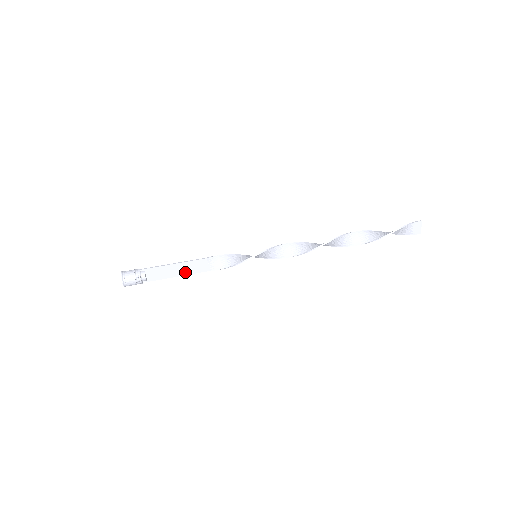
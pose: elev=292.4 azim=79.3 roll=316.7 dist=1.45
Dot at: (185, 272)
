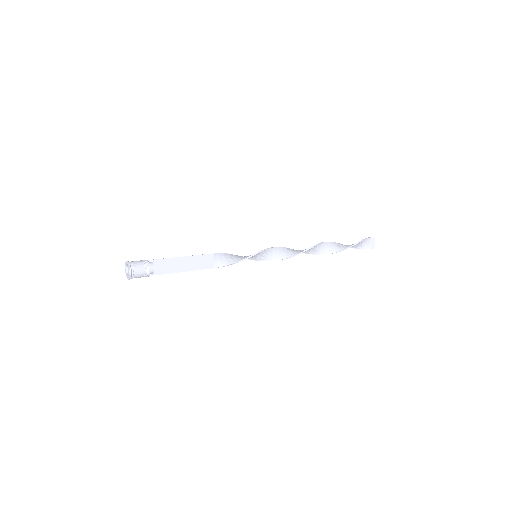
Dot at: (192, 267)
